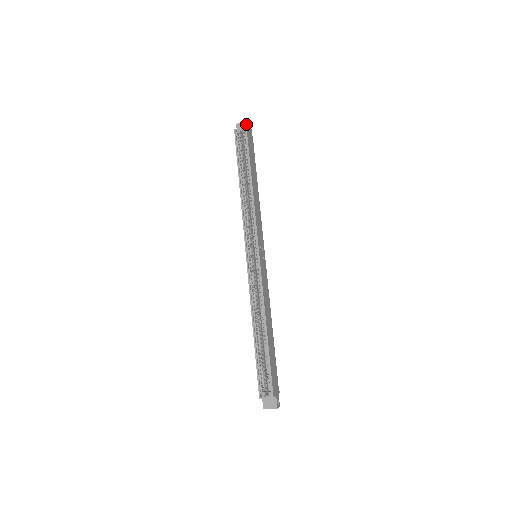
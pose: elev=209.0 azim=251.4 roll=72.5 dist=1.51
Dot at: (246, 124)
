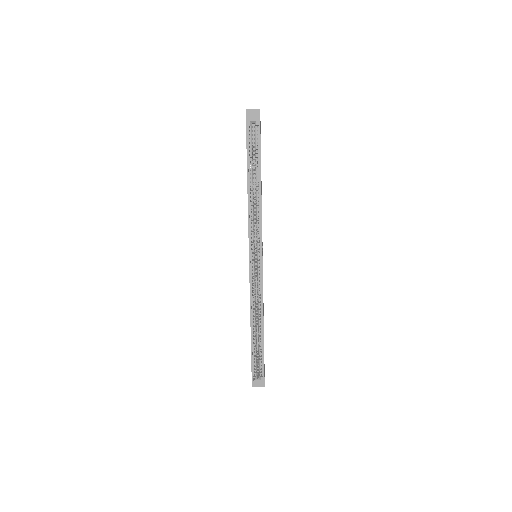
Dot at: (257, 112)
